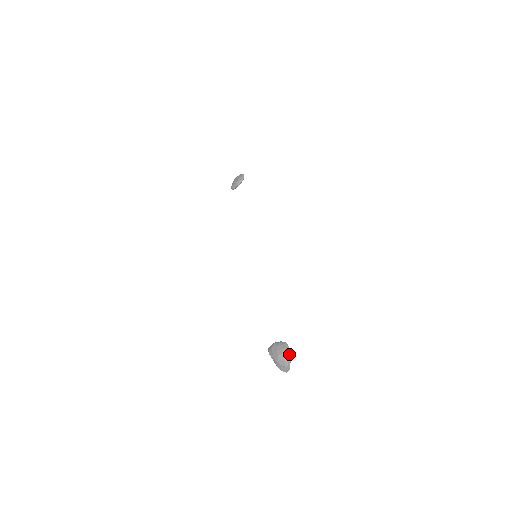
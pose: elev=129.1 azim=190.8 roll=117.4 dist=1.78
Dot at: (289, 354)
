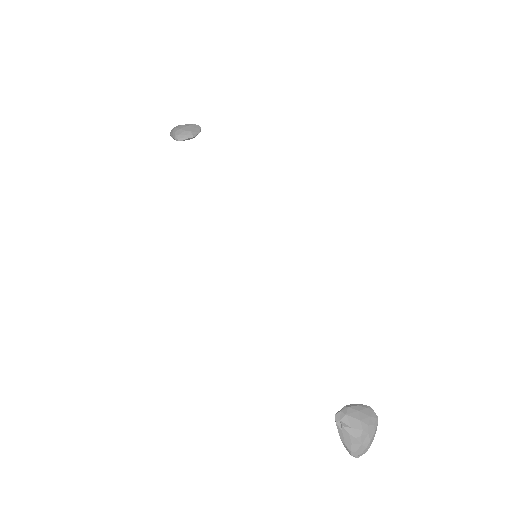
Dot at: occluded
